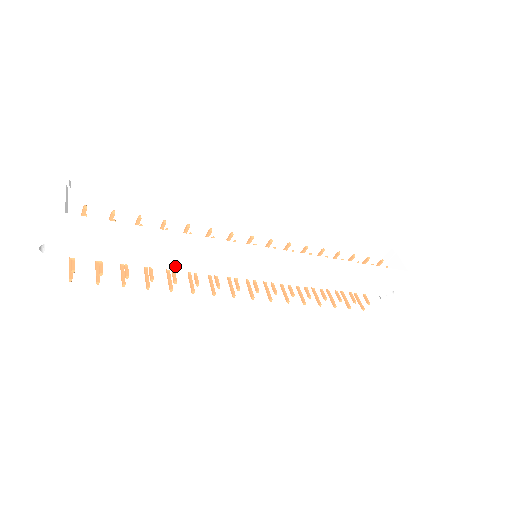
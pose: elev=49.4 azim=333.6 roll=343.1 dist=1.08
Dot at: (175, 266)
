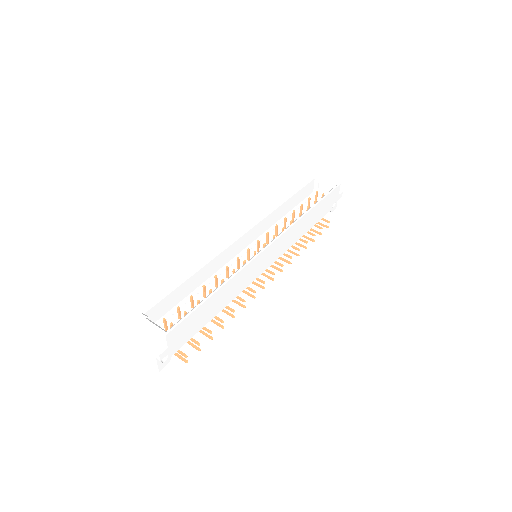
Dot at: (226, 303)
